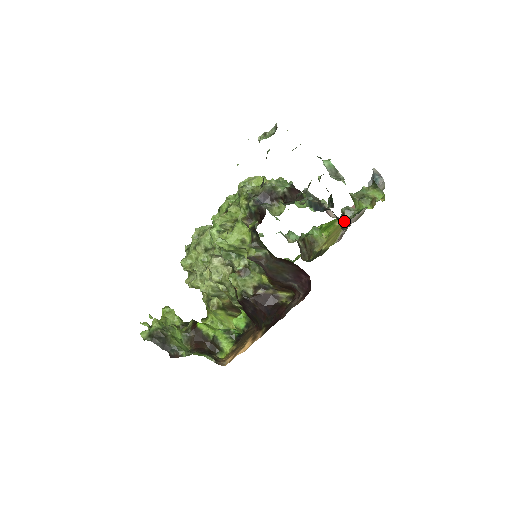
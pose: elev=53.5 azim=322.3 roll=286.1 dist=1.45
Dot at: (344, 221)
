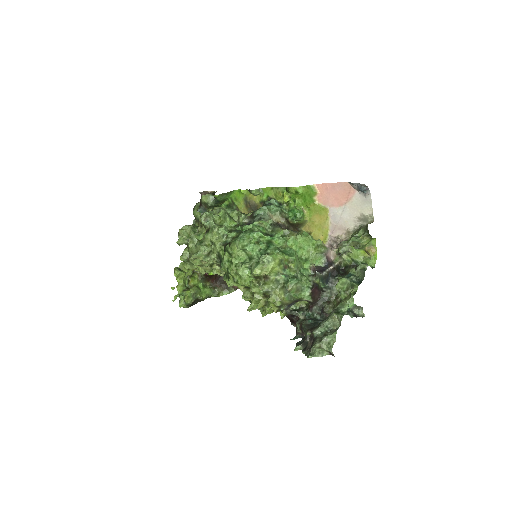
Dot at: (341, 260)
